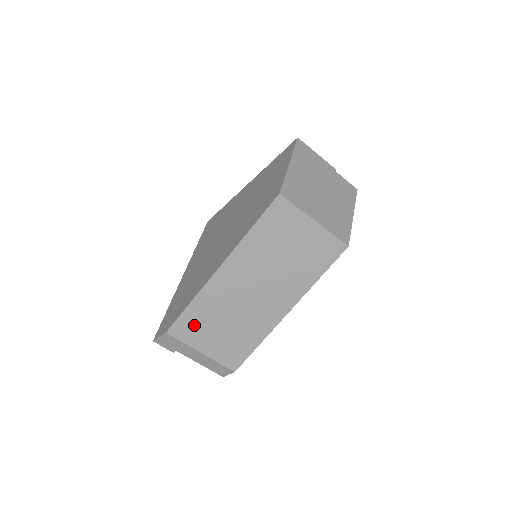
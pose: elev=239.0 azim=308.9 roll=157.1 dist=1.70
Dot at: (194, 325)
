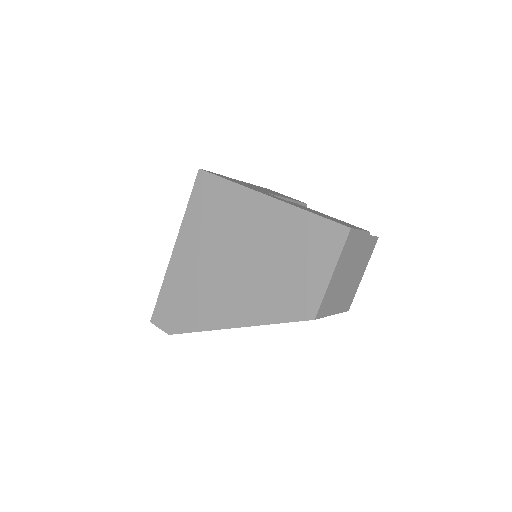
Dot at: occluded
